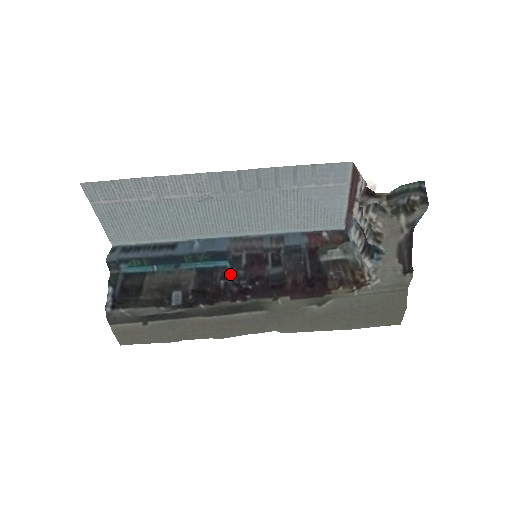
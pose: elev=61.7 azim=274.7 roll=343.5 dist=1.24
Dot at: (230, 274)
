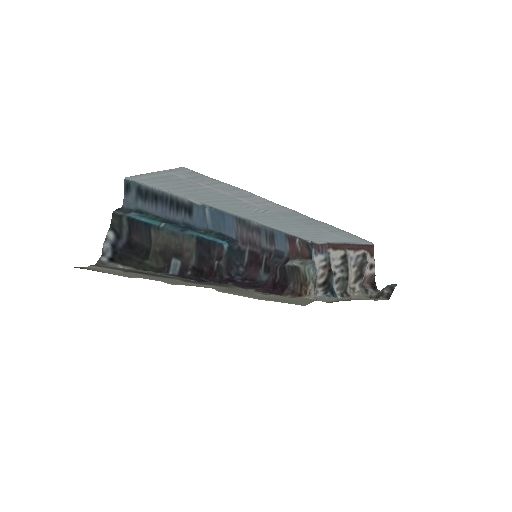
Dot at: (228, 261)
